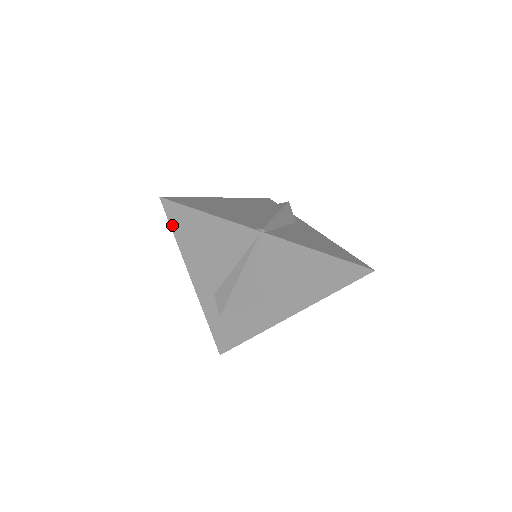
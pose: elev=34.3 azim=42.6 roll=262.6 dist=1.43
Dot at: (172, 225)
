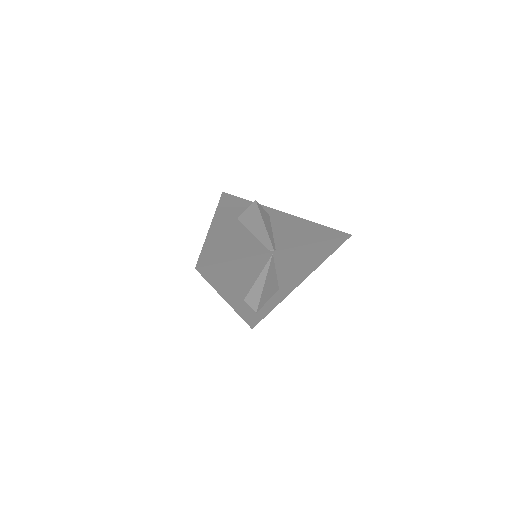
Dot at: (207, 279)
